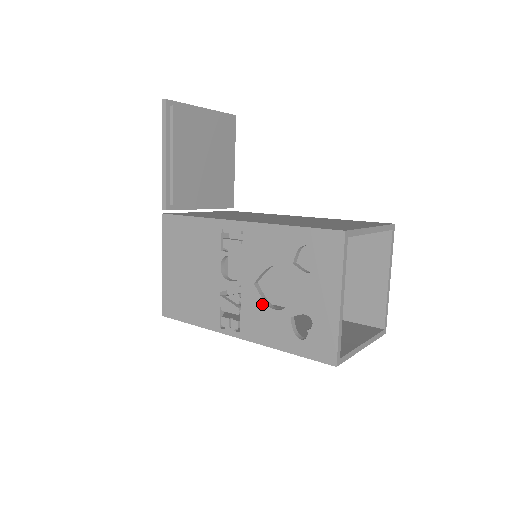
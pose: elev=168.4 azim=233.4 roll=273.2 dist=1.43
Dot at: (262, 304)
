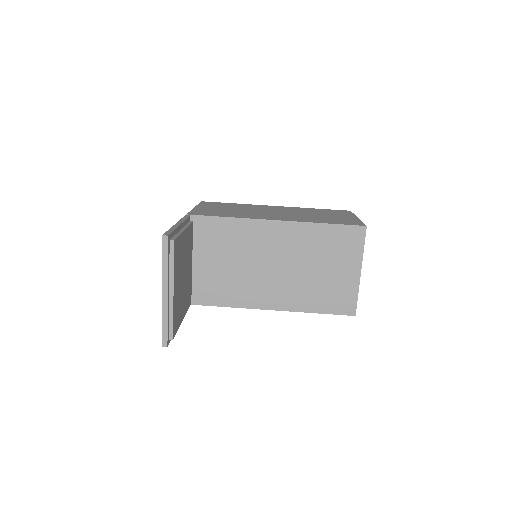
Dot at: occluded
